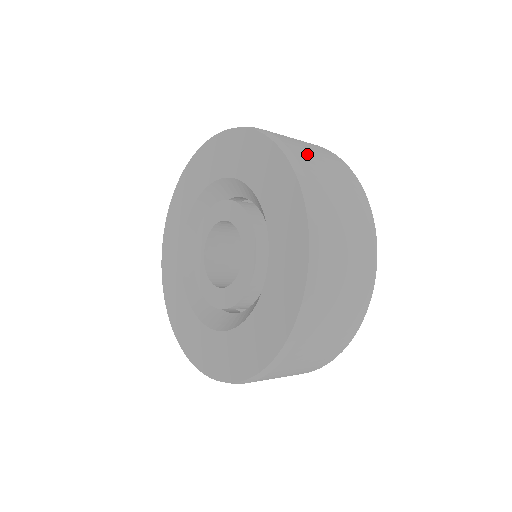
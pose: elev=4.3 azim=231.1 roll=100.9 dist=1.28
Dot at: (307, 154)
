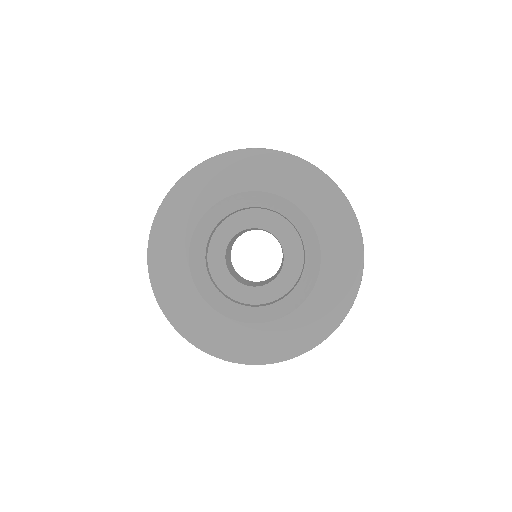
Dot at: occluded
